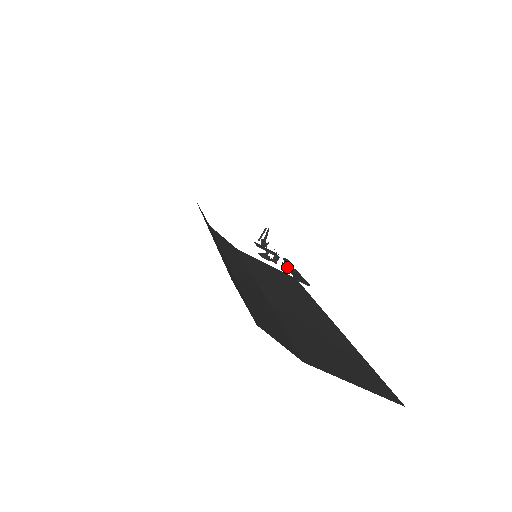
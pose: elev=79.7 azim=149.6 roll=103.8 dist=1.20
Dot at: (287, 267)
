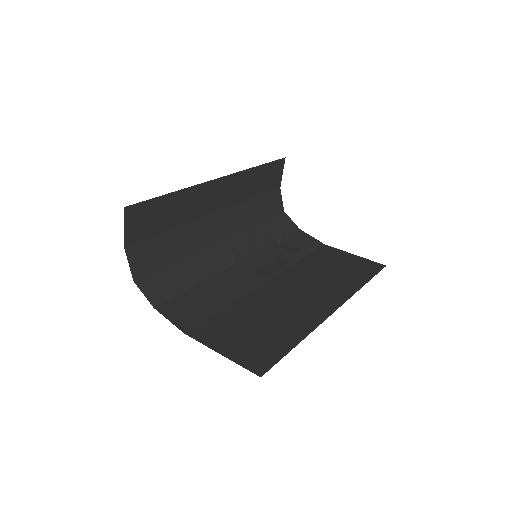
Dot at: (271, 262)
